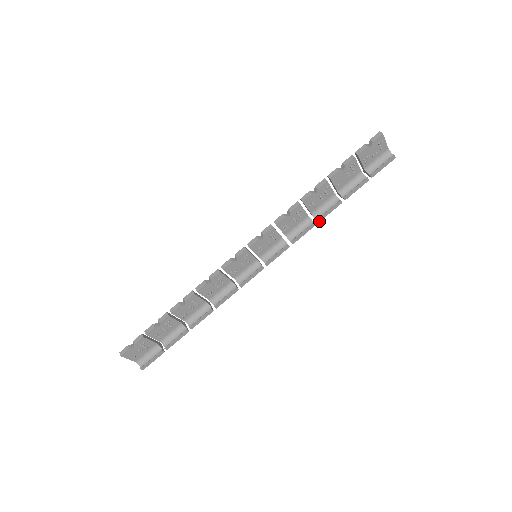
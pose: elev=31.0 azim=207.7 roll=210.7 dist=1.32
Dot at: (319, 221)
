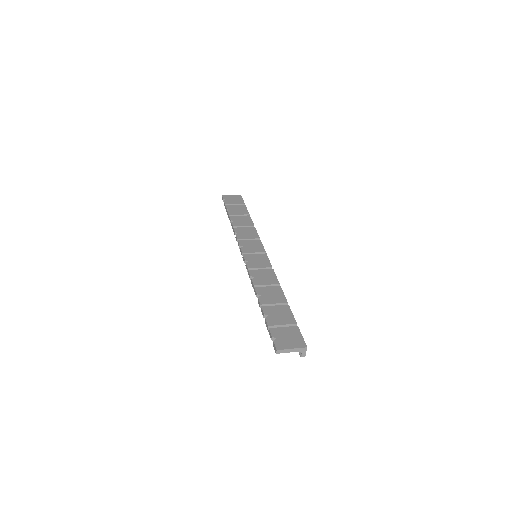
Dot at: occluded
